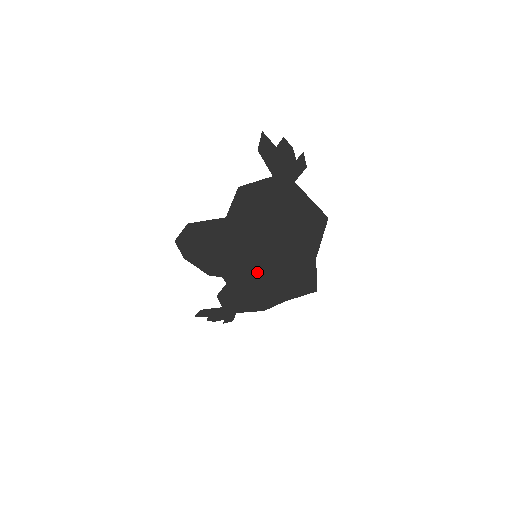
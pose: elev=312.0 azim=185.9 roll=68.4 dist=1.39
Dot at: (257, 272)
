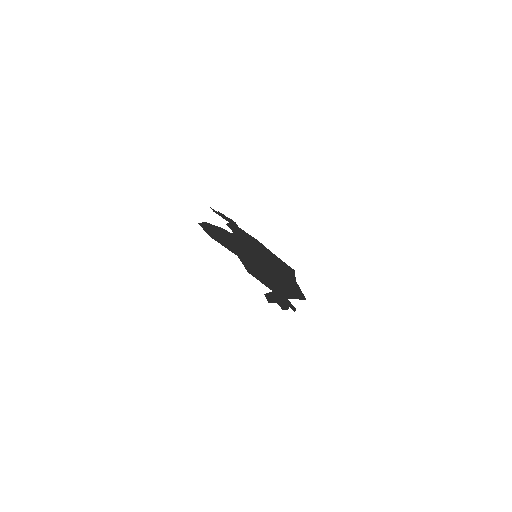
Dot at: (256, 251)
